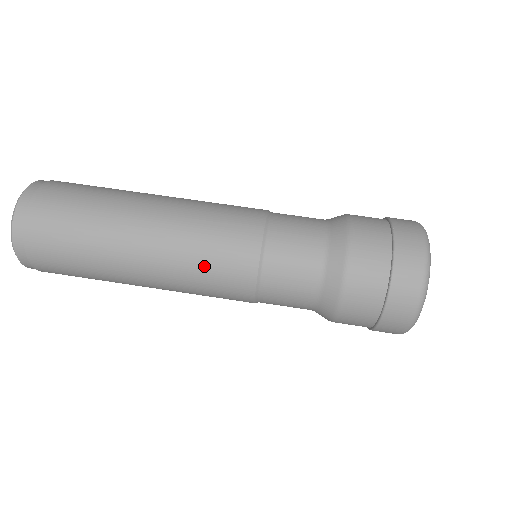
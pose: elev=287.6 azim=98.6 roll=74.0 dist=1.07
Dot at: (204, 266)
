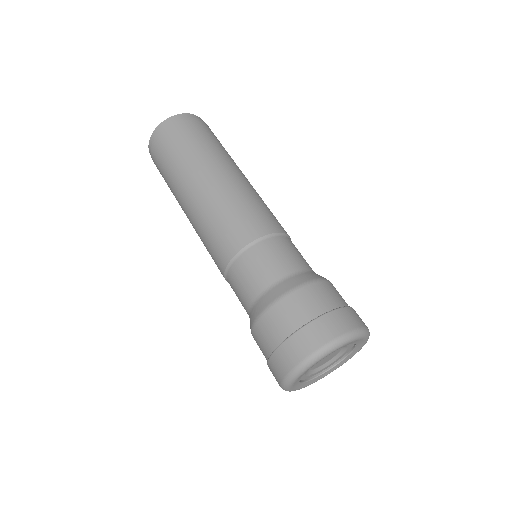
Dot at: (211, 230)
